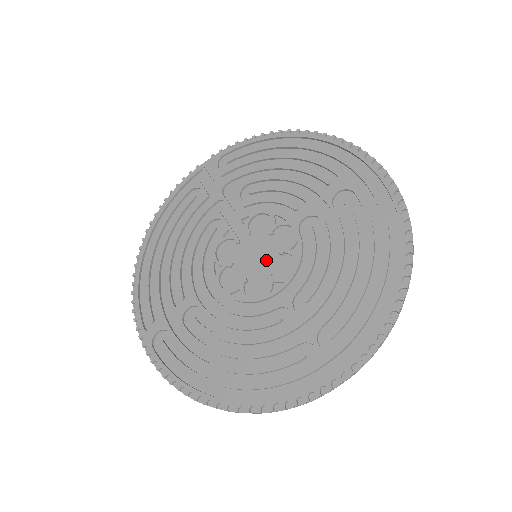
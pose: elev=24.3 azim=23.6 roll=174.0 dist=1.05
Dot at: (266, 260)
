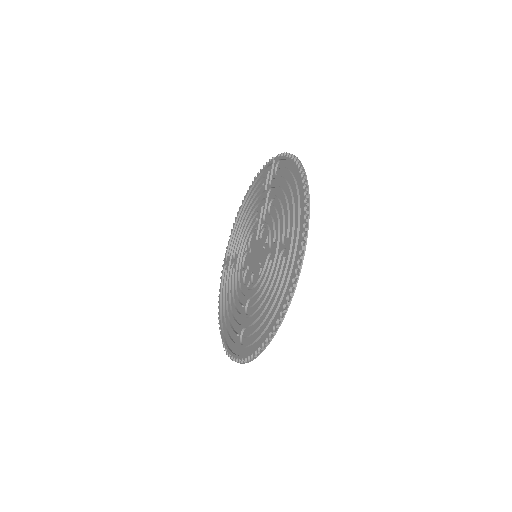
Dot at: (256, 263)
